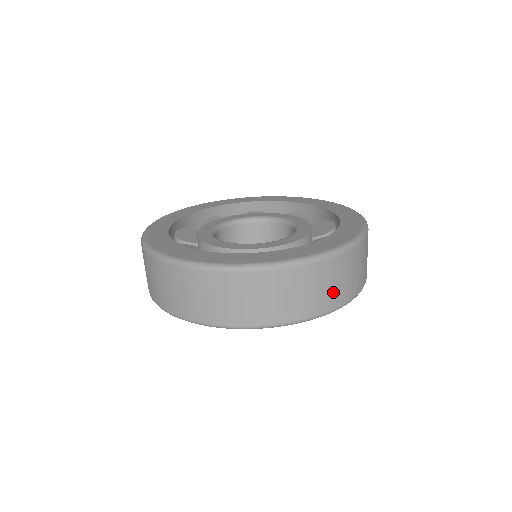
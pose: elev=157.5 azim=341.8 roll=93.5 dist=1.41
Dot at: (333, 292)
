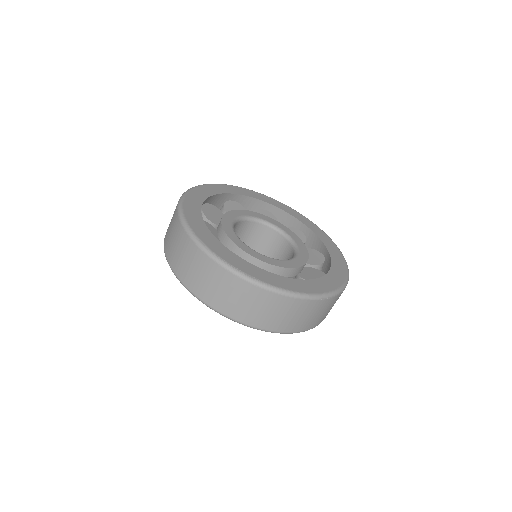
Dot at: occluded
